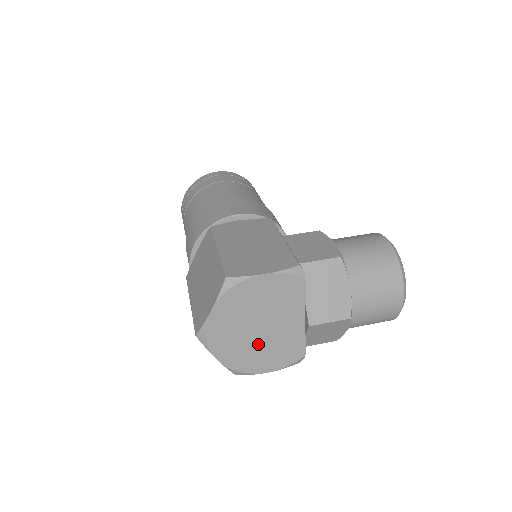
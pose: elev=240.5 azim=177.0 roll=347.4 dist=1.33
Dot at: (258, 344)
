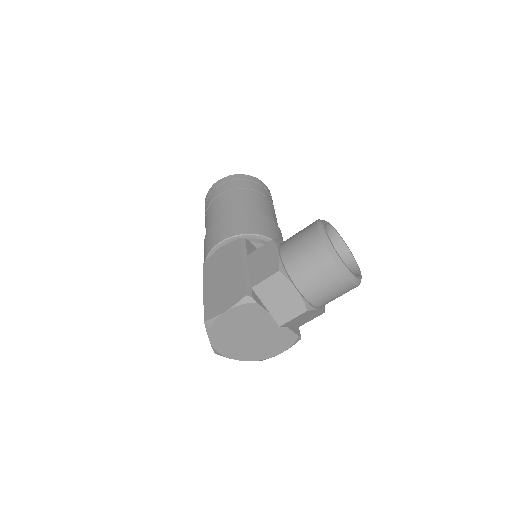
Dot at: (258, 344)
